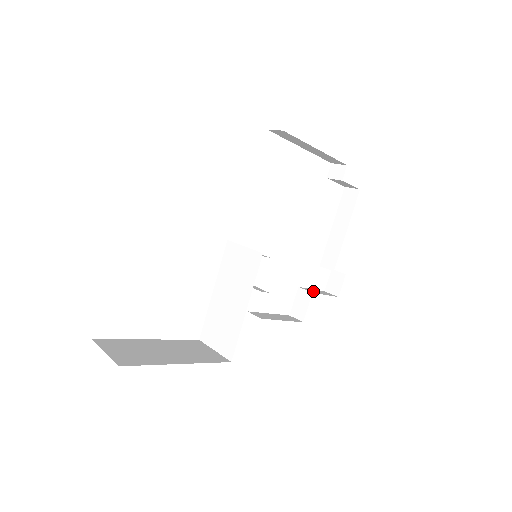
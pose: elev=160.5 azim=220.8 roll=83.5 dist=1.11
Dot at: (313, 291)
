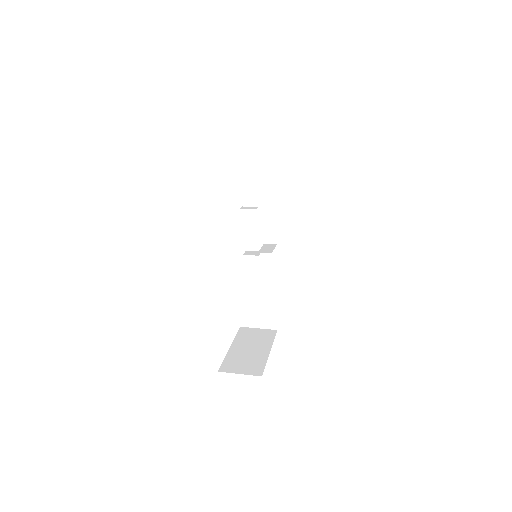
Dot at: (267, 251)
